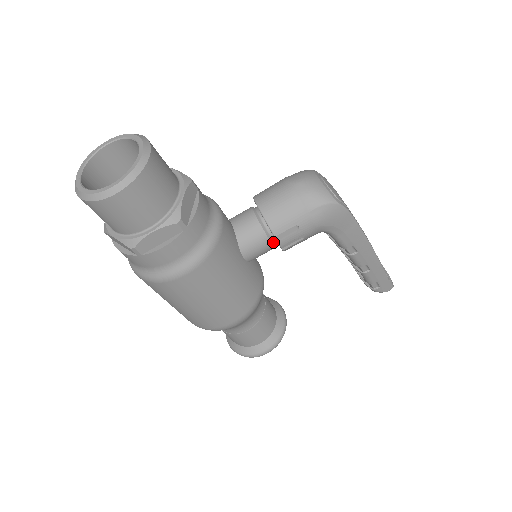
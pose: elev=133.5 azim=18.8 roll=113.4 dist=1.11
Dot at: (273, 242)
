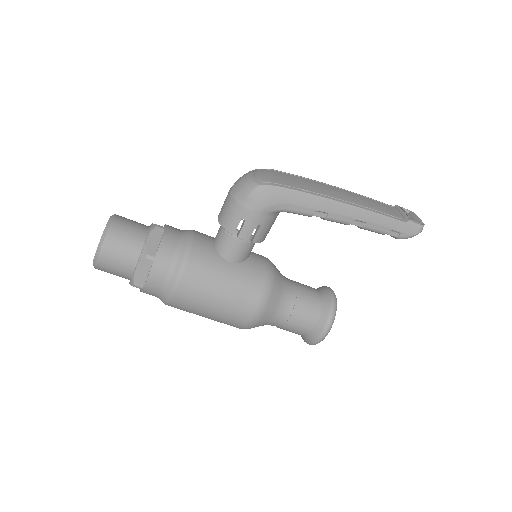
Dot at: (243, 240)
